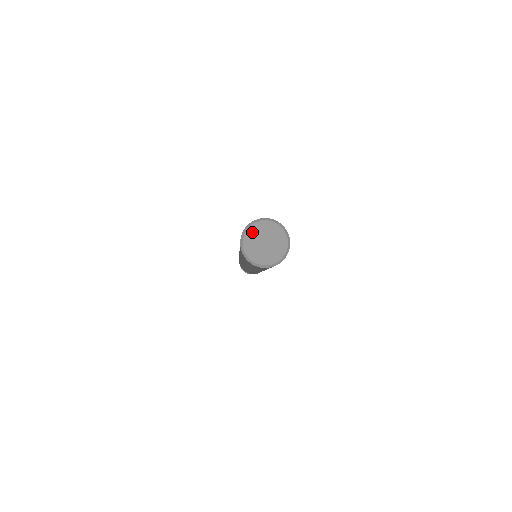
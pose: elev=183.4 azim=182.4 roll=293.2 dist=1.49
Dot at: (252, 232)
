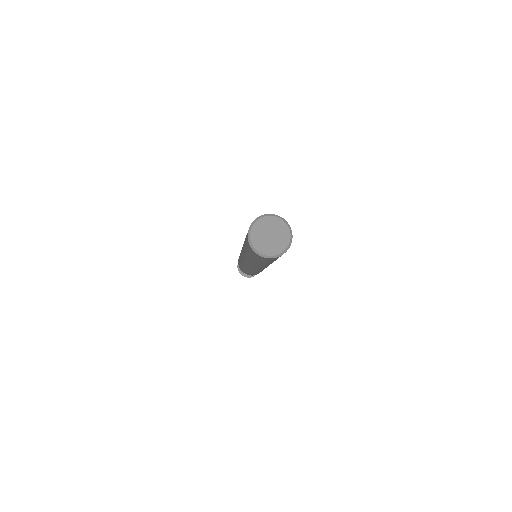
Dot at: (268, 221)
